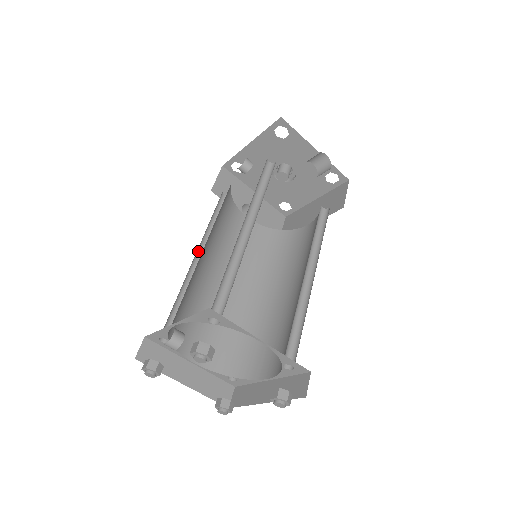
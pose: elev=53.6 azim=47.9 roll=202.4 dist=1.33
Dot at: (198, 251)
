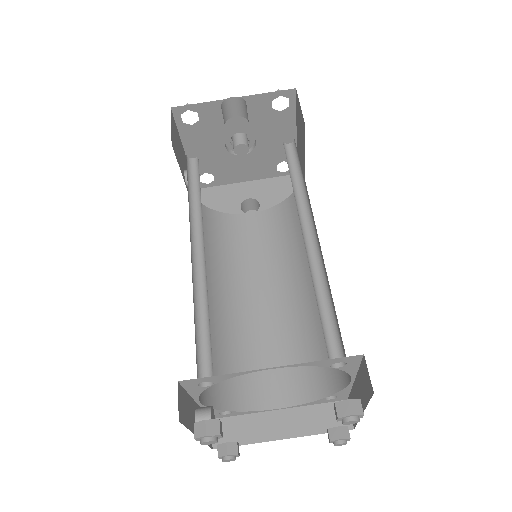
Dot at: occluded
